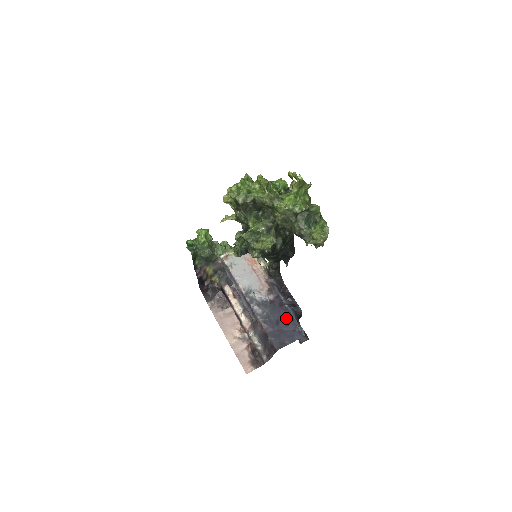
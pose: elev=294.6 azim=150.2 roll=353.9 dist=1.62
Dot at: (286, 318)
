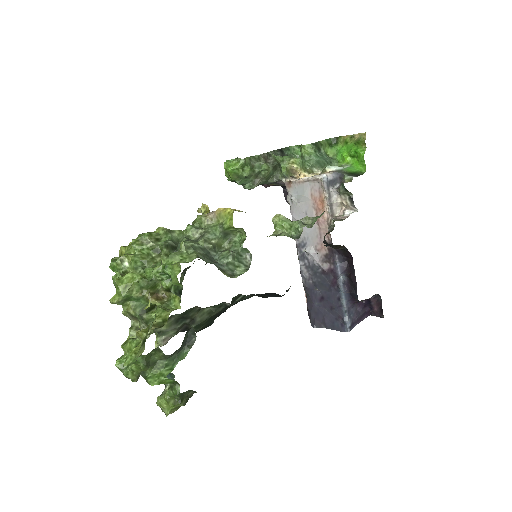
Dot at: (333, 301)
